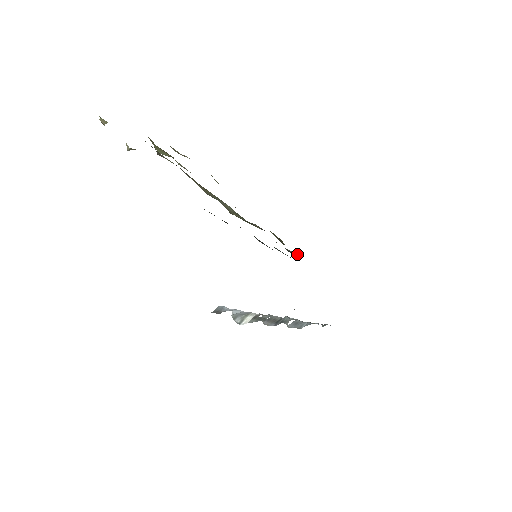
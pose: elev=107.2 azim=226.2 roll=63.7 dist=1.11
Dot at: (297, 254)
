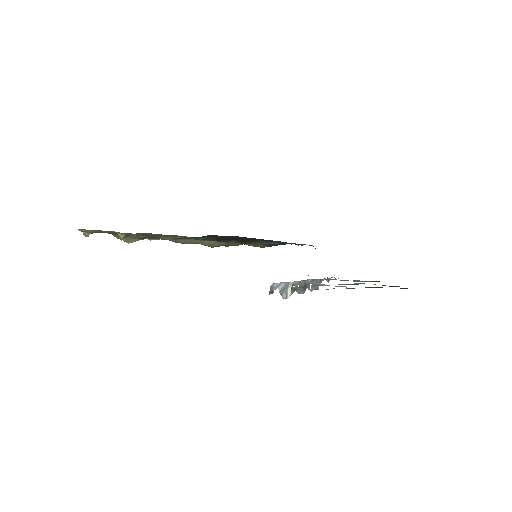
Dot at: (276, 244)
